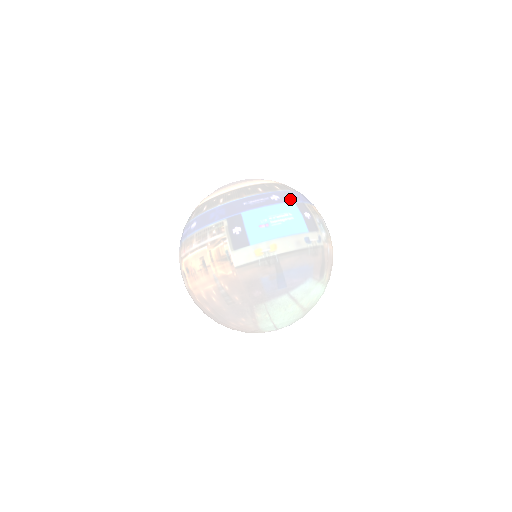
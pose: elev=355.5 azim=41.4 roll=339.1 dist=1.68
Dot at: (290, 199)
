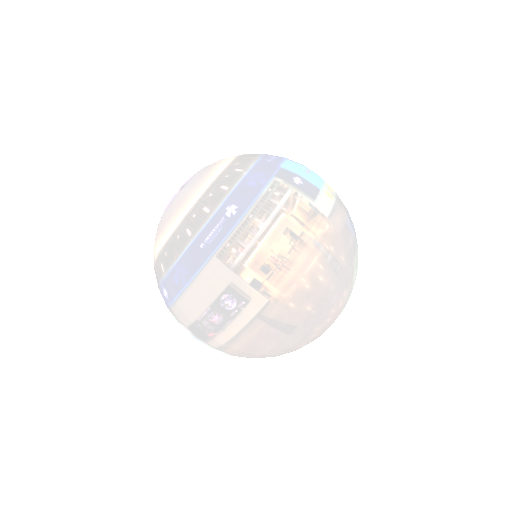
Dot at: occluded
